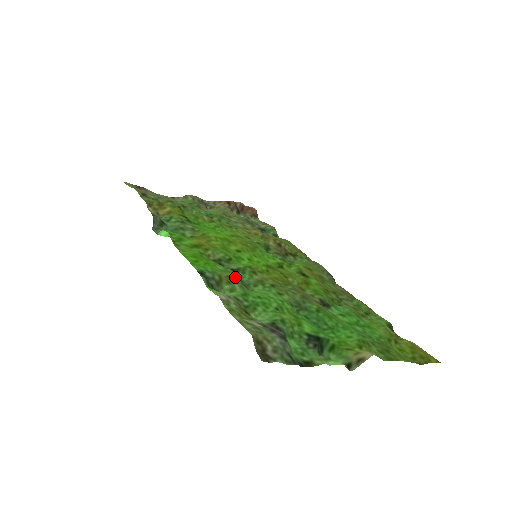
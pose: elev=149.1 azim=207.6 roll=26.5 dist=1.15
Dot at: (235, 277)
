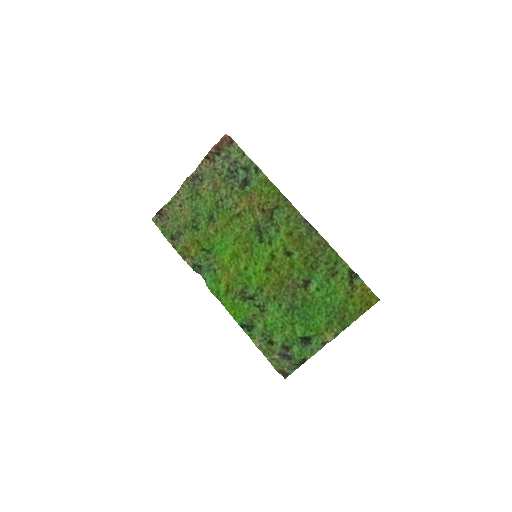
Dot at: (255, 309)
